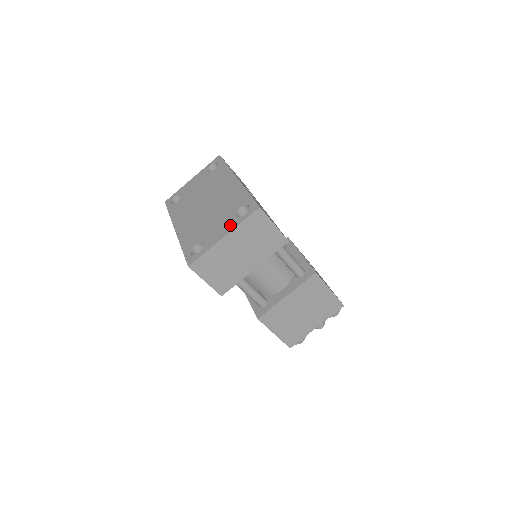
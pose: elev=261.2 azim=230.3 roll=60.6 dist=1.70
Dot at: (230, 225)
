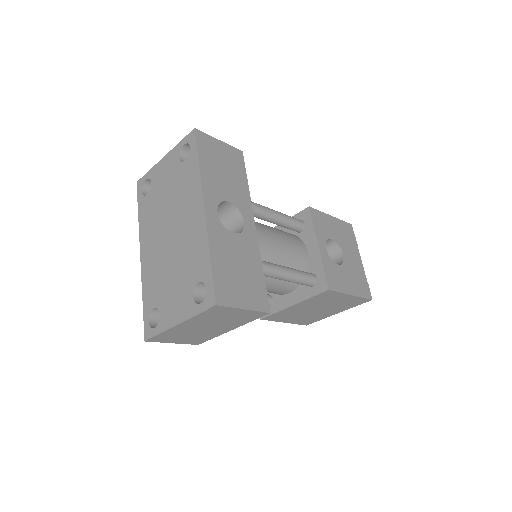
Dot at: (185, 309)
